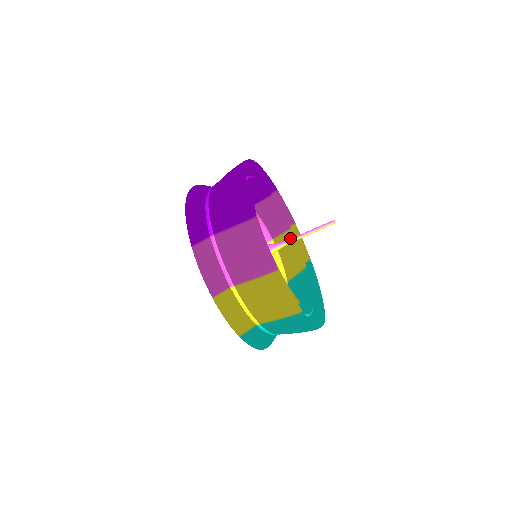
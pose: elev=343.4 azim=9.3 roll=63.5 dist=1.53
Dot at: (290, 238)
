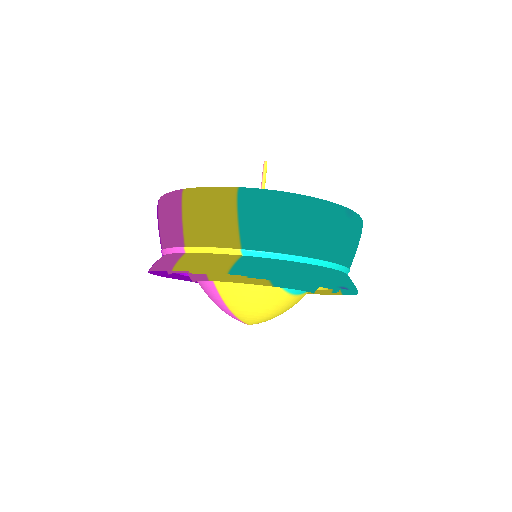
Dot at: occluded
